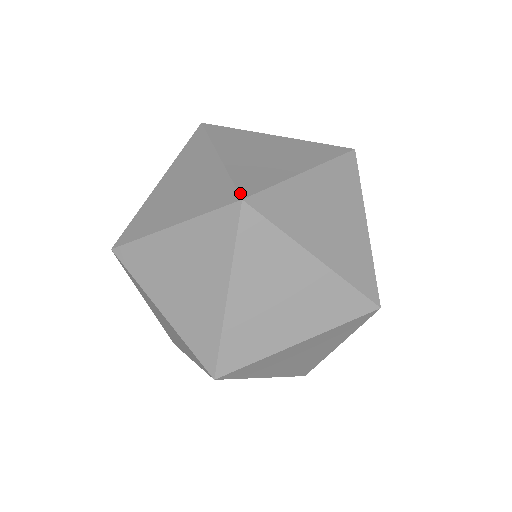
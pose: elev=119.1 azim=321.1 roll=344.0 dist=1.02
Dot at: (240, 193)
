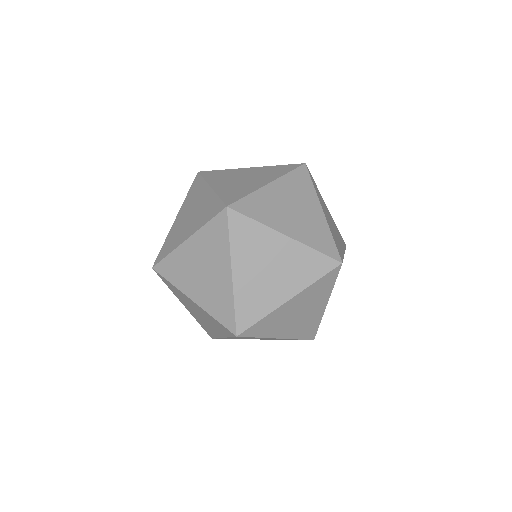
Dot at: (225, 203)
